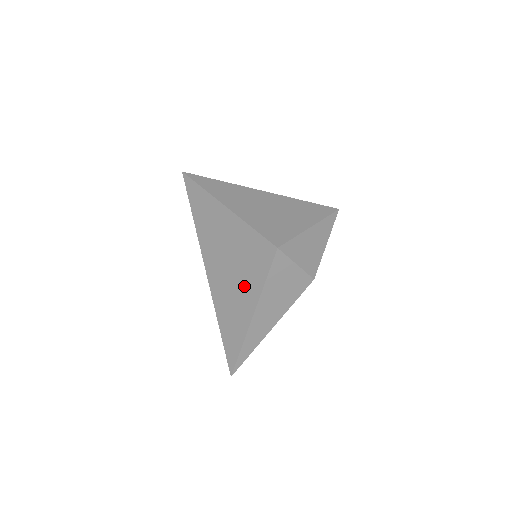
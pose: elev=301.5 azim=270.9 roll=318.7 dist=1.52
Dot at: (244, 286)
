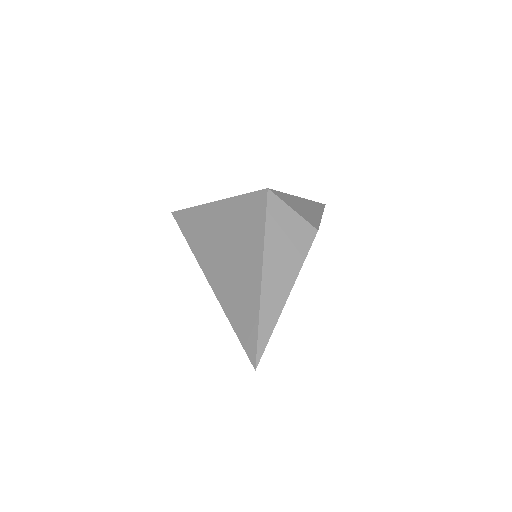
Dot at: (246, 251)
